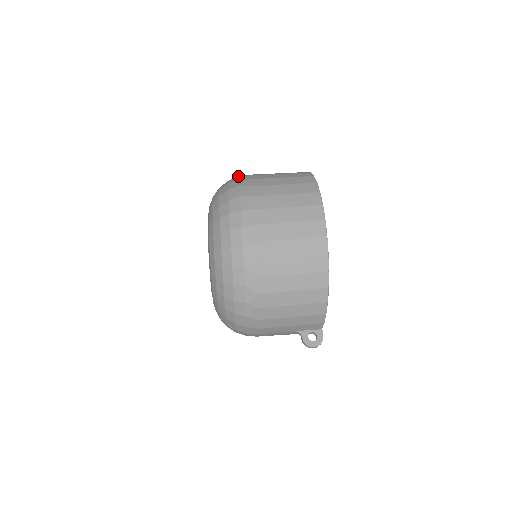
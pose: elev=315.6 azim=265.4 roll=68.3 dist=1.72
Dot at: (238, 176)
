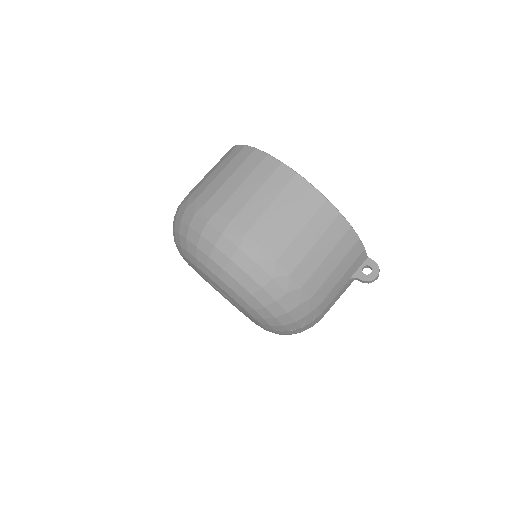
Dot at: (178, 206)
